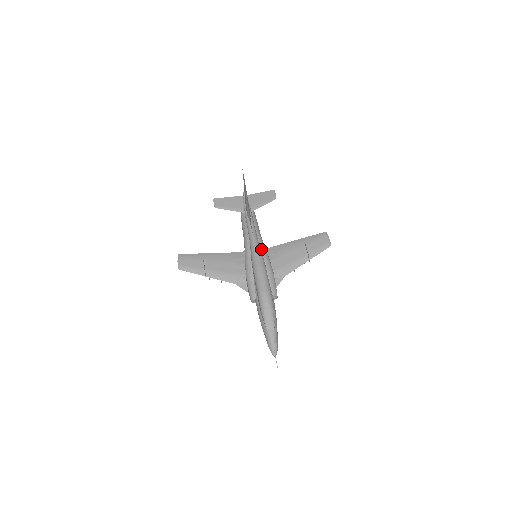
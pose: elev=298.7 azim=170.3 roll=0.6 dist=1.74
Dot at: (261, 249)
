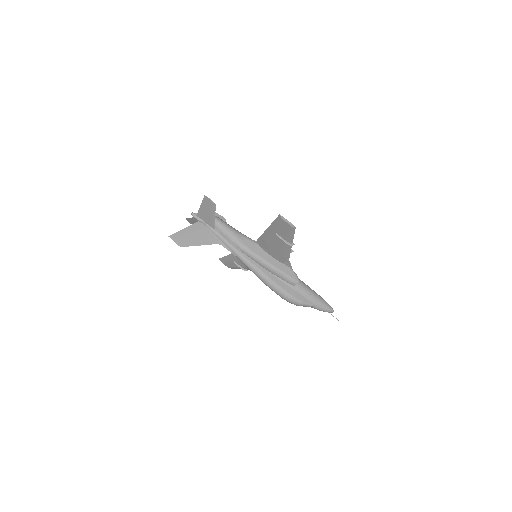
Dot at: (252, 259)
